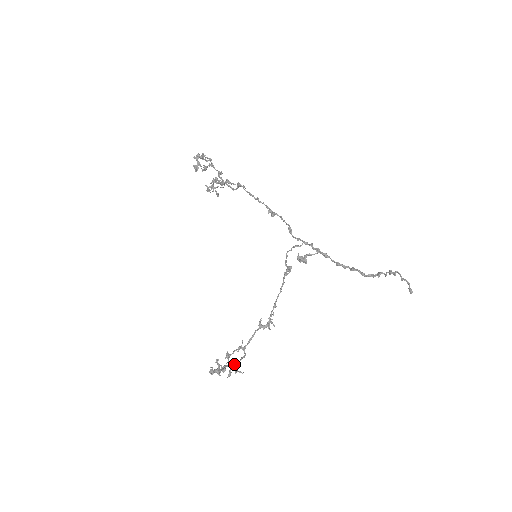
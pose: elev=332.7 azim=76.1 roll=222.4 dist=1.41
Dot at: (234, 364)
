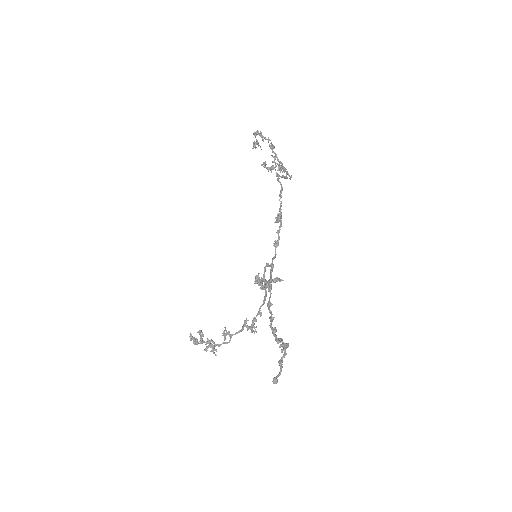
Dot at: occluded
